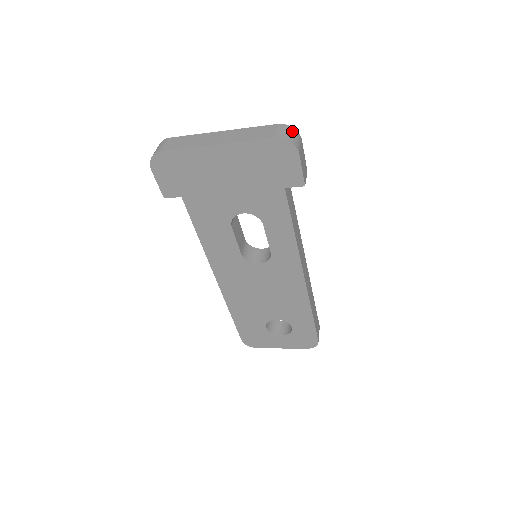
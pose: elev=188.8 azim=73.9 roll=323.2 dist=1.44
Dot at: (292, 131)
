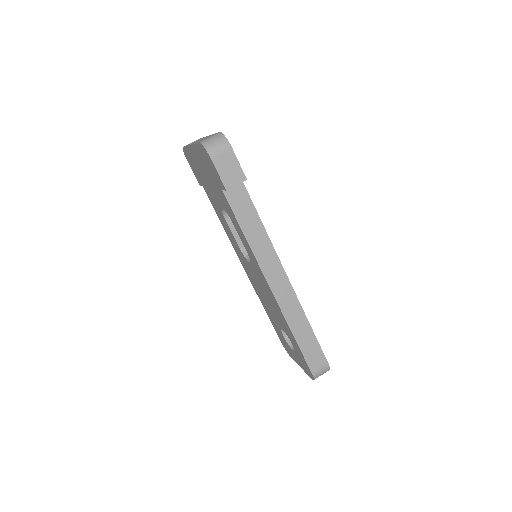
Dot at: (219, 139)
